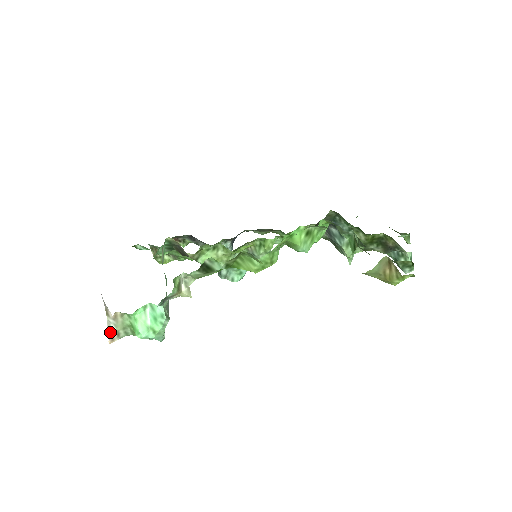
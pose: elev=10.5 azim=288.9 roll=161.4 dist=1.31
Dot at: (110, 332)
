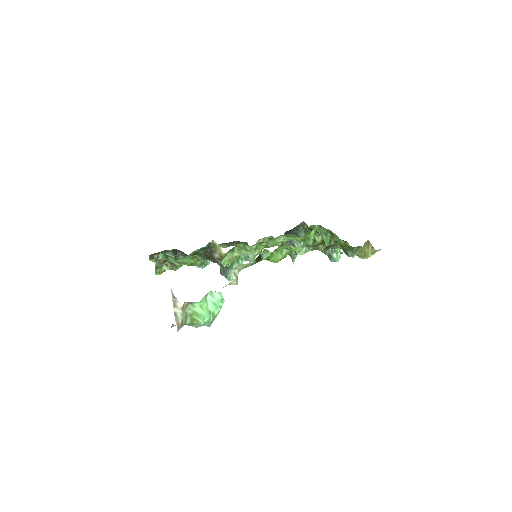
Dot at: (177, 321)
